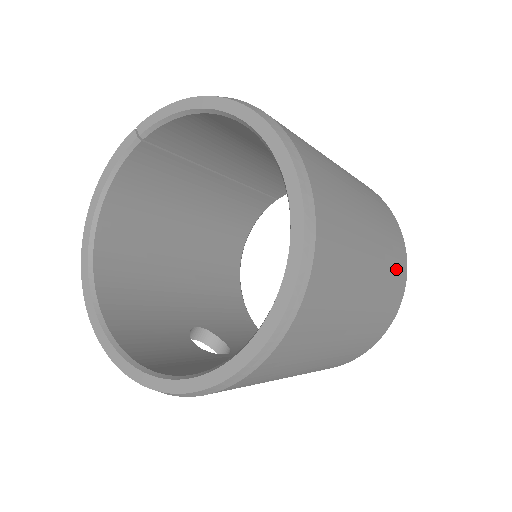
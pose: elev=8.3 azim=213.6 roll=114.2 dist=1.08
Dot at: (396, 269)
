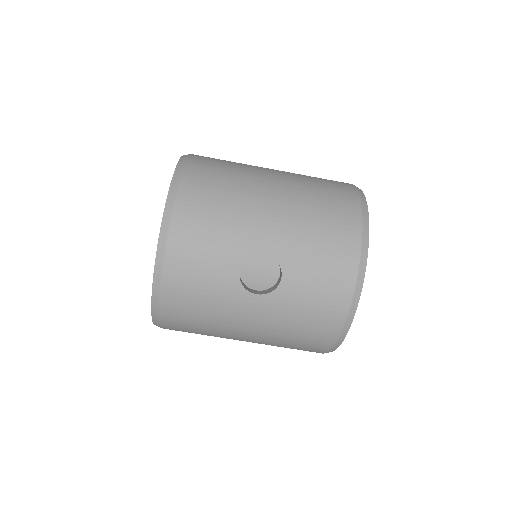
Dot at: occluded
